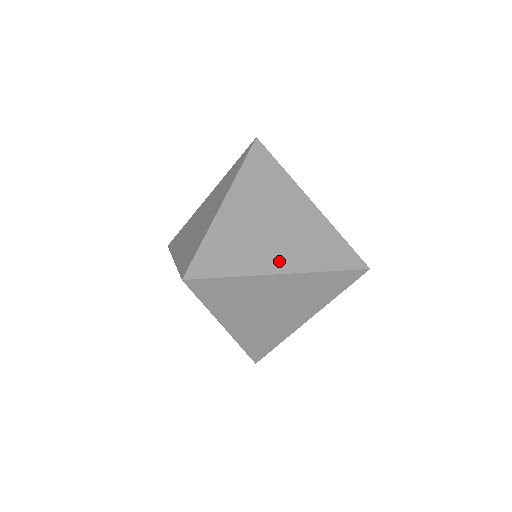
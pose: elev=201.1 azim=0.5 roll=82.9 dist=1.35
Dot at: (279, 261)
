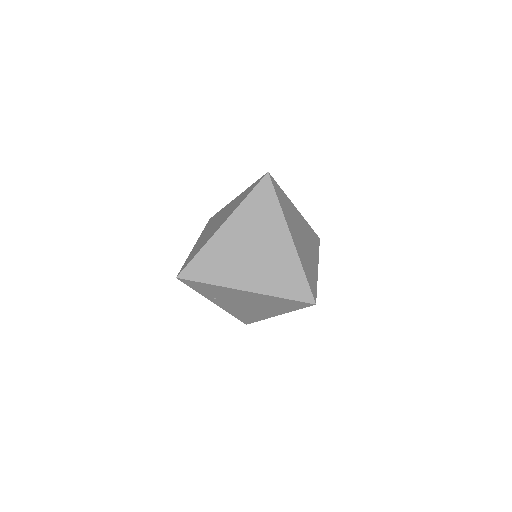
Dot at: occluded
